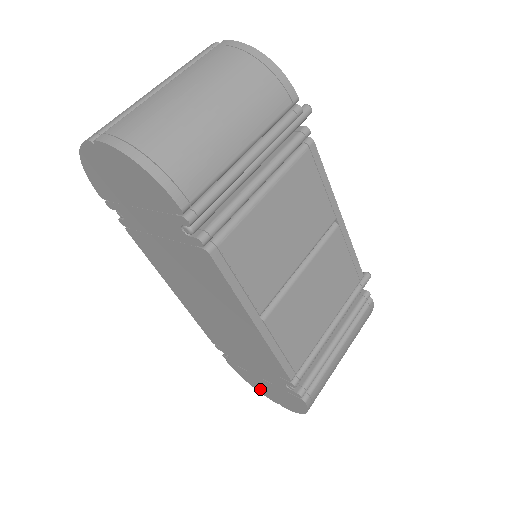
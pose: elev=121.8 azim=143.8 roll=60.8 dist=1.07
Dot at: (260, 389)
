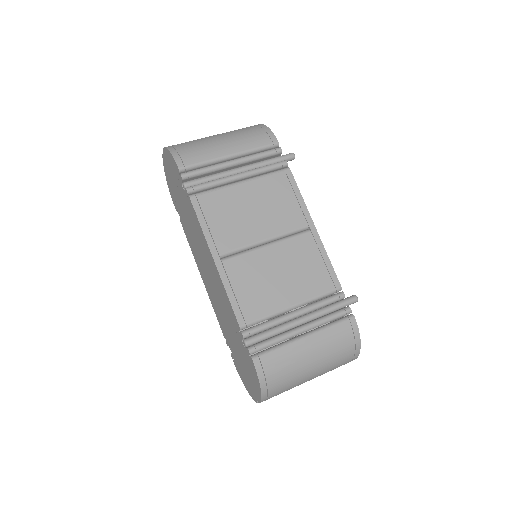
Dot at: (249, 388)
